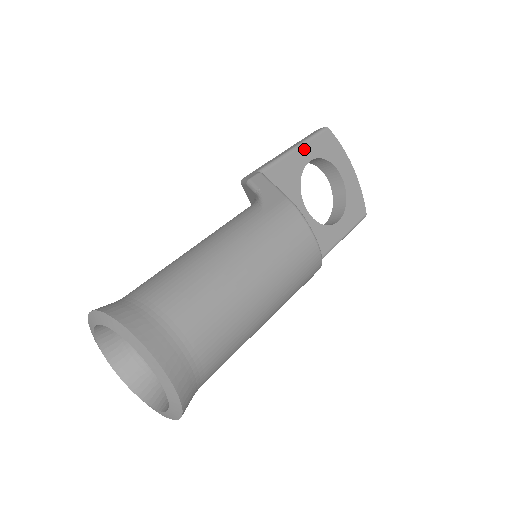
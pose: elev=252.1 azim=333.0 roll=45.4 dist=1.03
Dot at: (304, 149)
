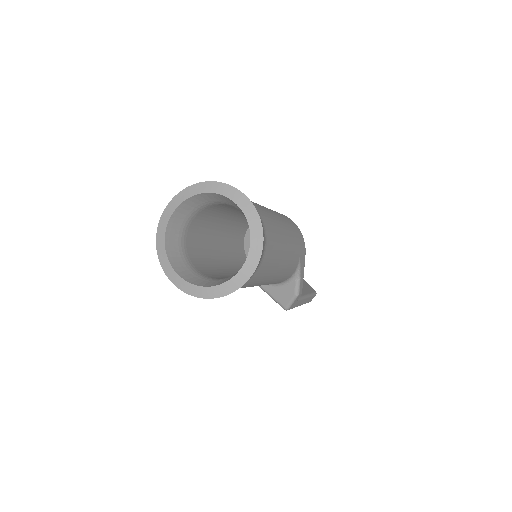
Dot at: occluded
